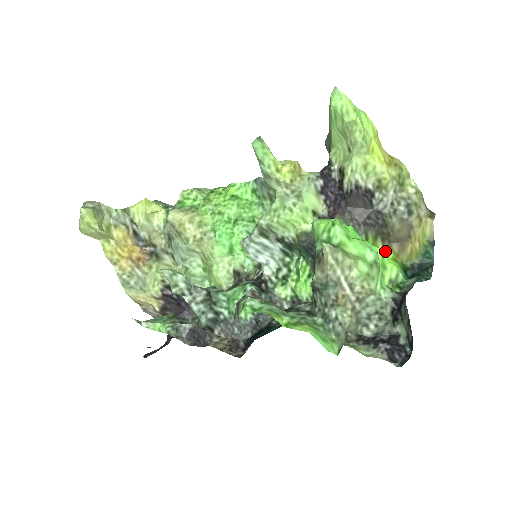
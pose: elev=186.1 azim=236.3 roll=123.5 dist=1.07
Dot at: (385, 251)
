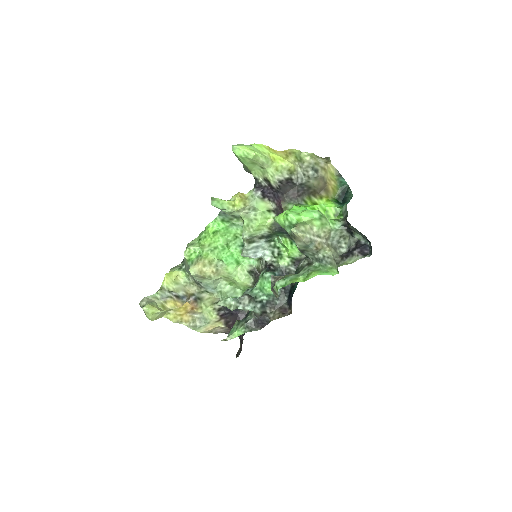
Dot at: (320, 200)
